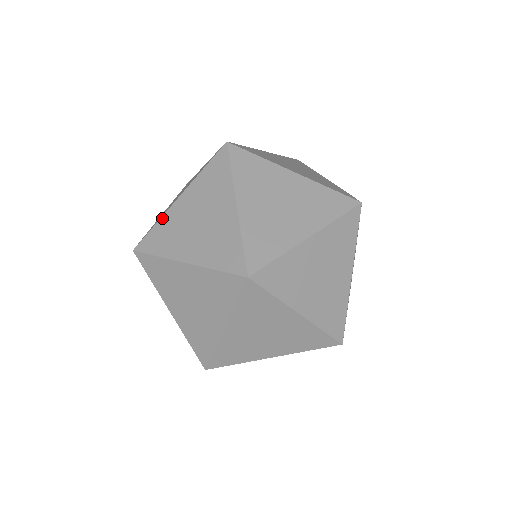
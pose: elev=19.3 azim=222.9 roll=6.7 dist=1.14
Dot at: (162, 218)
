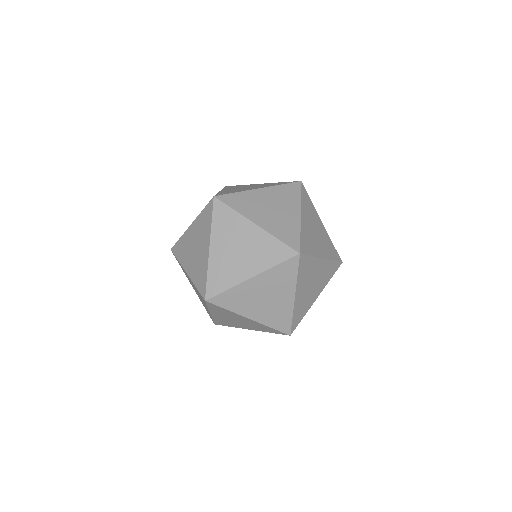
Dot at: (183, 235)
